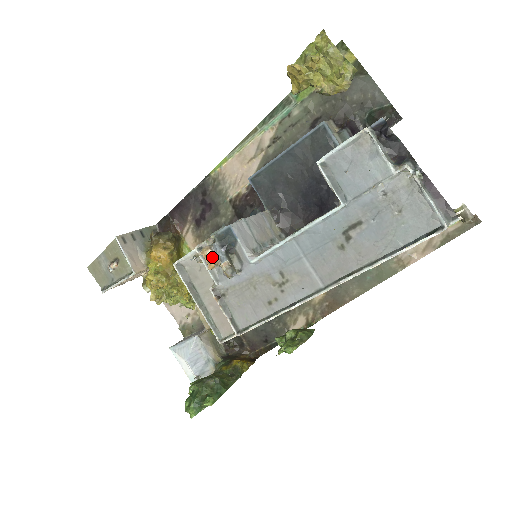
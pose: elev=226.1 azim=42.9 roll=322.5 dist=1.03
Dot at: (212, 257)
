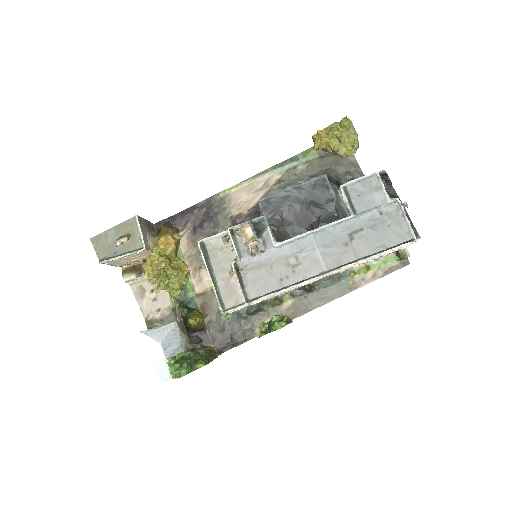
Dot at: (250, 233)
